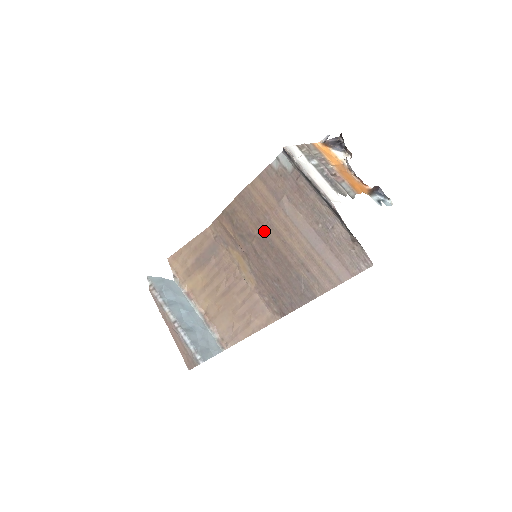
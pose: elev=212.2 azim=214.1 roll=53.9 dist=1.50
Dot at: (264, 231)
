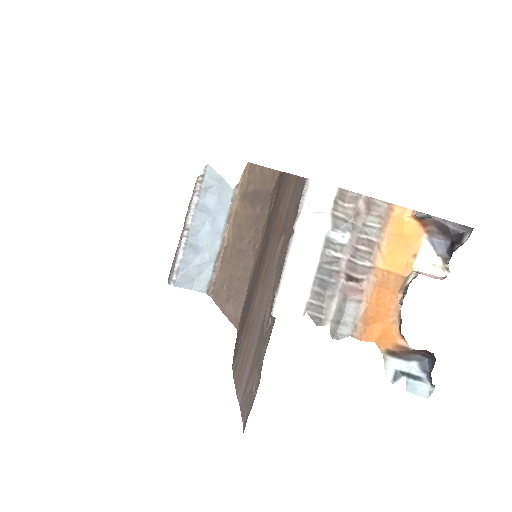
Dot at: (267, 243)
